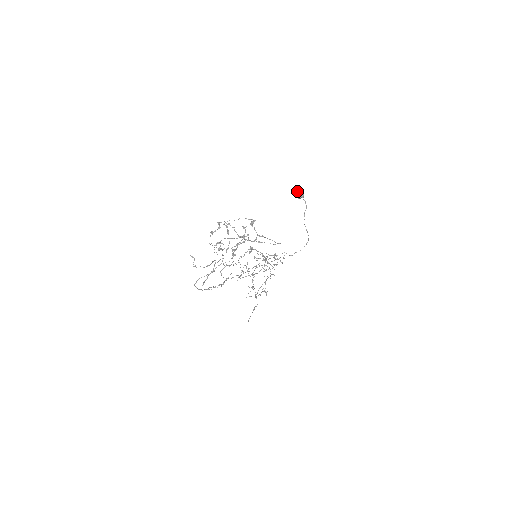
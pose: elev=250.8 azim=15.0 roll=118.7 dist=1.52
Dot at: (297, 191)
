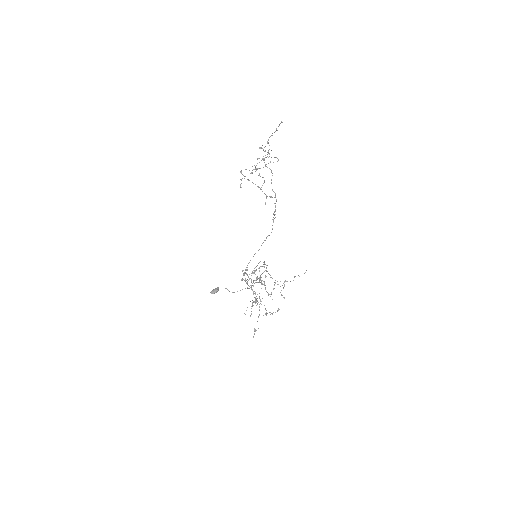
Dot at: (211, 291)
